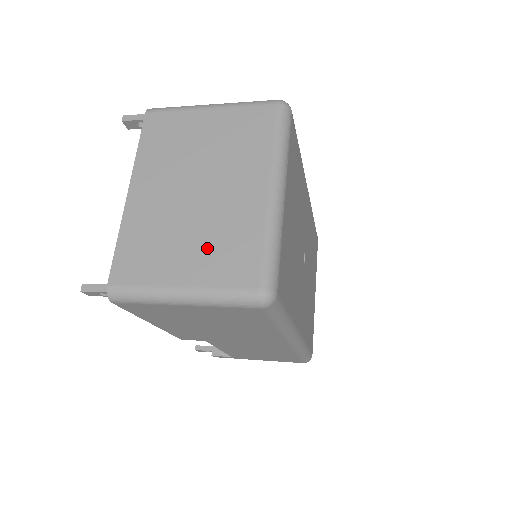
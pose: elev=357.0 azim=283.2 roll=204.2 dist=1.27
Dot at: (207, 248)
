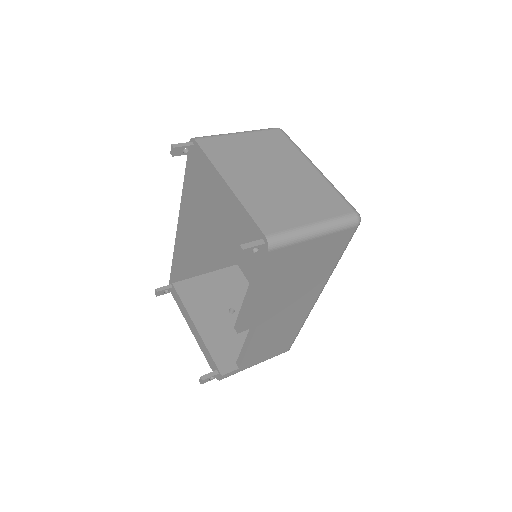
Dot at: (309, 201)
